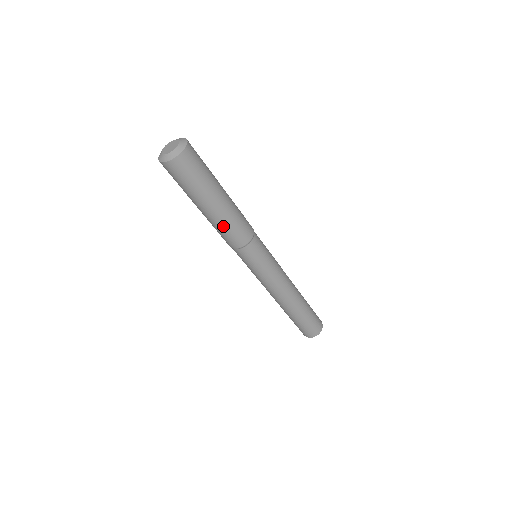
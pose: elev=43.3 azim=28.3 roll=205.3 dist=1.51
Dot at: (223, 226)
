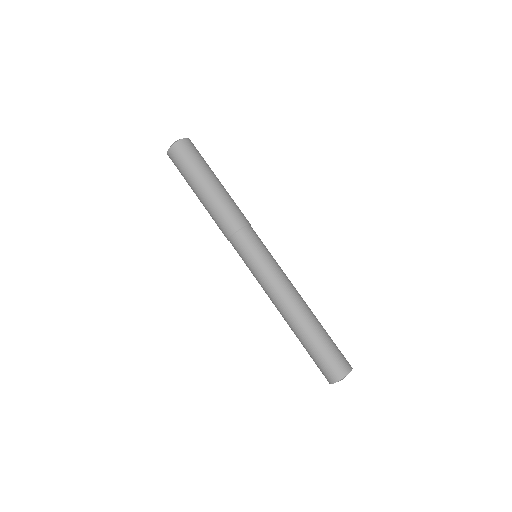
Dot at: (214, 210)
